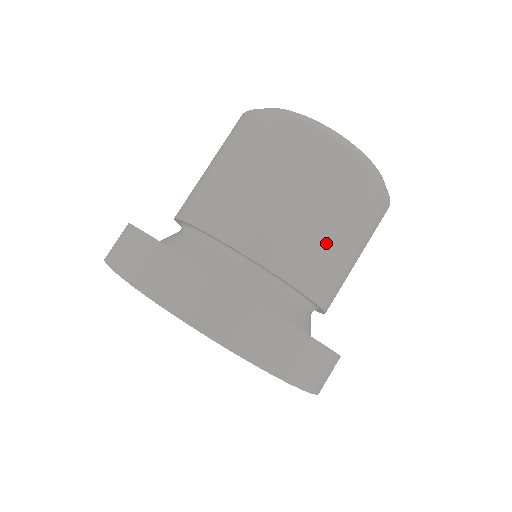
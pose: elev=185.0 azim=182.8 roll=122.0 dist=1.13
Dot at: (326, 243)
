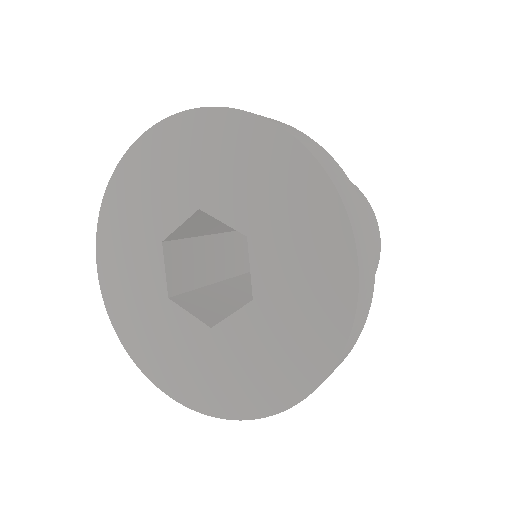
Dot at: occluded
